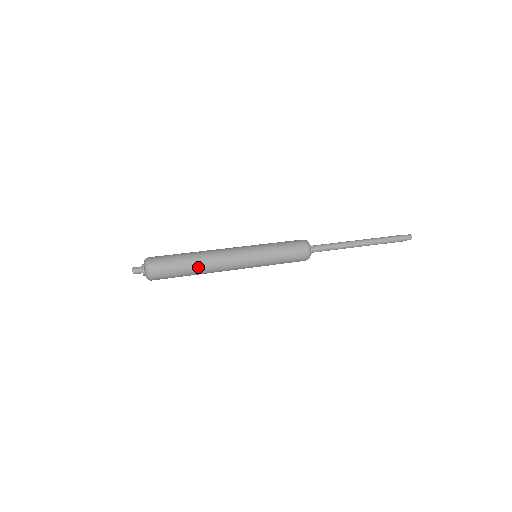
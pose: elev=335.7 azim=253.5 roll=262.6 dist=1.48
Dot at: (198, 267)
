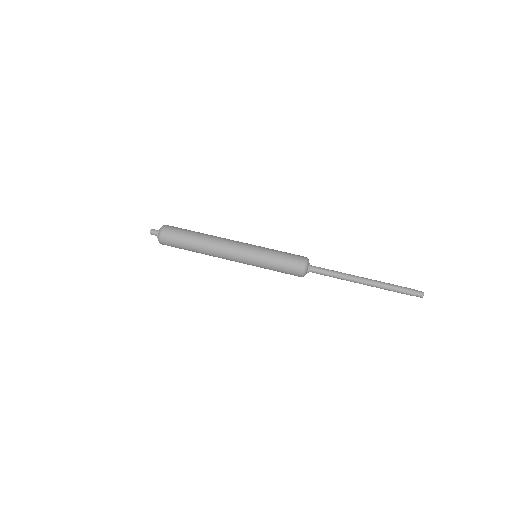
Dot at: (201, 253)
